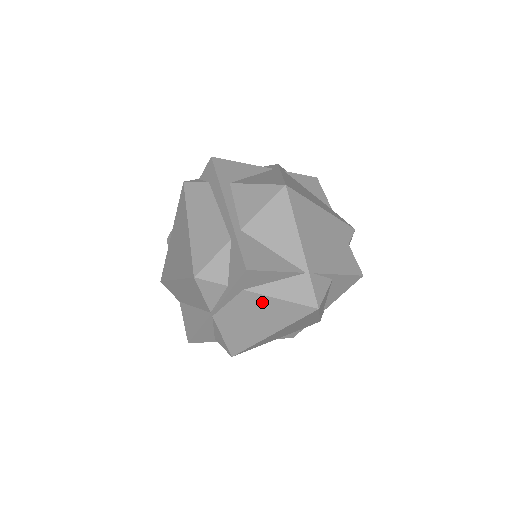
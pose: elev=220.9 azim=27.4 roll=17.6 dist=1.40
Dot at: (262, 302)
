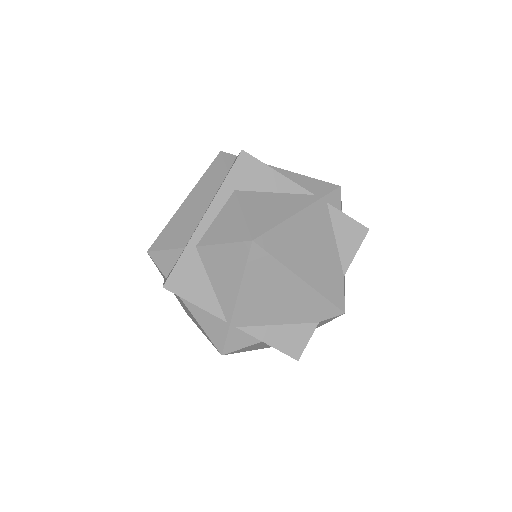
Dot at: occluded
